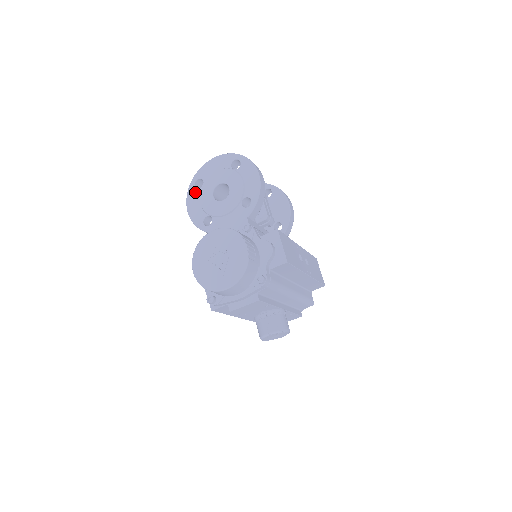
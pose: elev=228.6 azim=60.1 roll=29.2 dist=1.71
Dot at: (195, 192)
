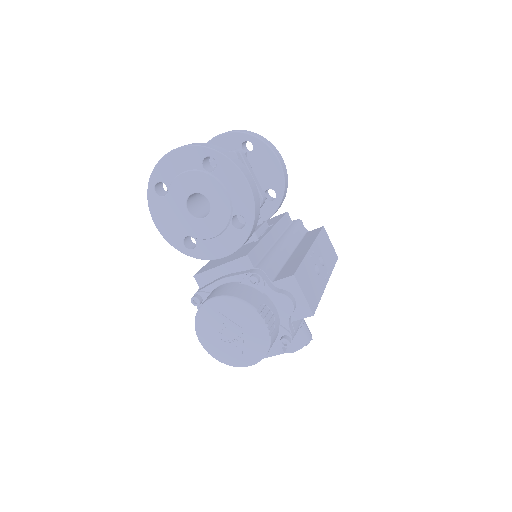
Dot at: (159, 202)
